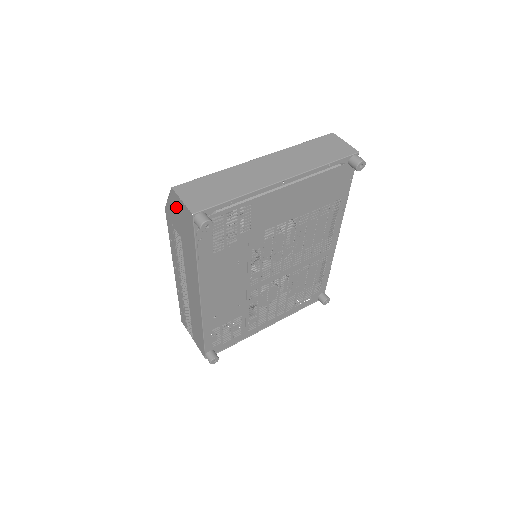
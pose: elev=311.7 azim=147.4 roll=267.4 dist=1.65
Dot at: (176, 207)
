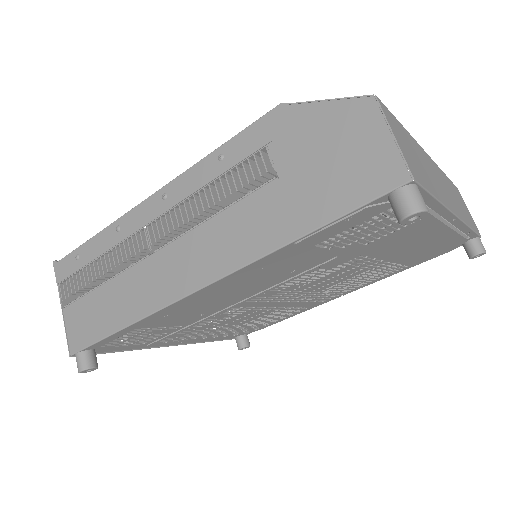
Dot at: (343, 130)
